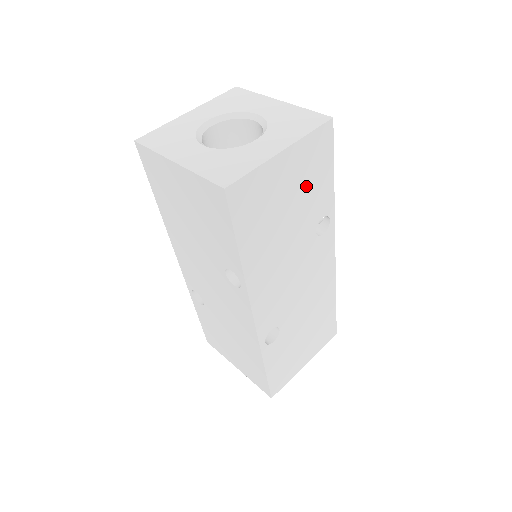
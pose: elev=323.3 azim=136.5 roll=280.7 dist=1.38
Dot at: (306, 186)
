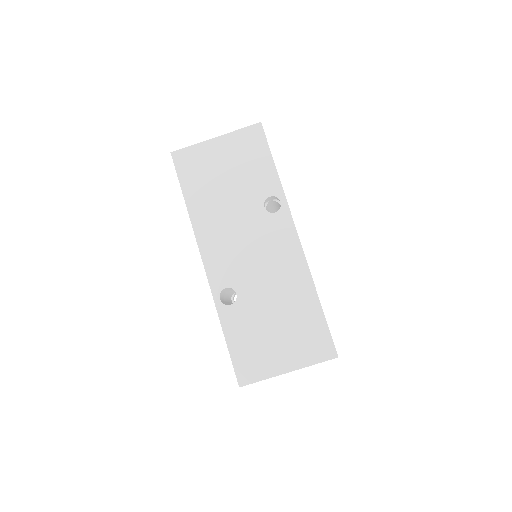
Dot at: (244, 166)
